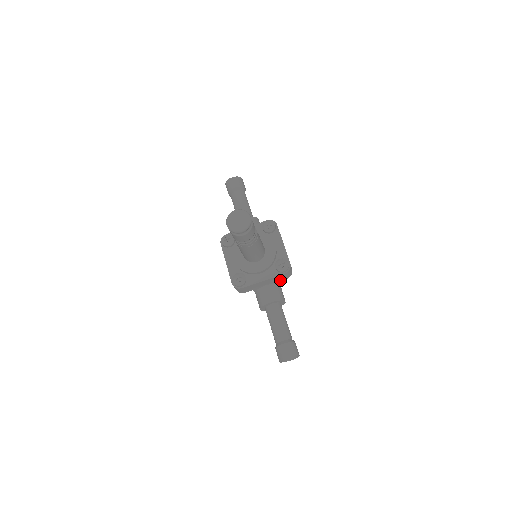
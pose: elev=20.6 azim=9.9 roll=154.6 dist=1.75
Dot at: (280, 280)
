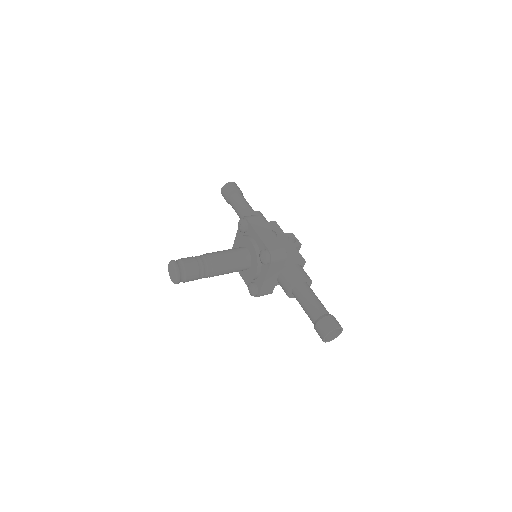
Dot at: (282, 265)
